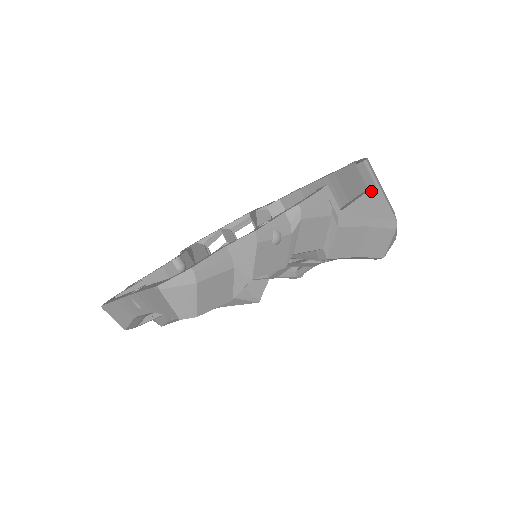
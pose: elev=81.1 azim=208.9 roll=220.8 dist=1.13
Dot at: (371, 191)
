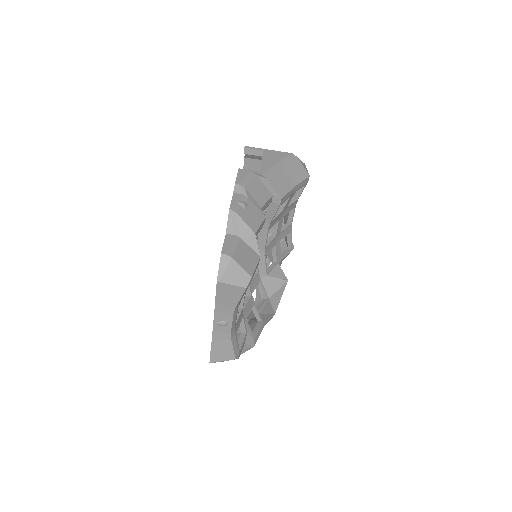
Dot at: (264, 154)
